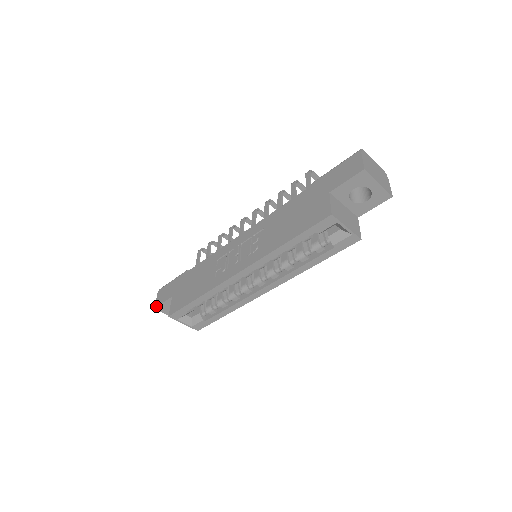
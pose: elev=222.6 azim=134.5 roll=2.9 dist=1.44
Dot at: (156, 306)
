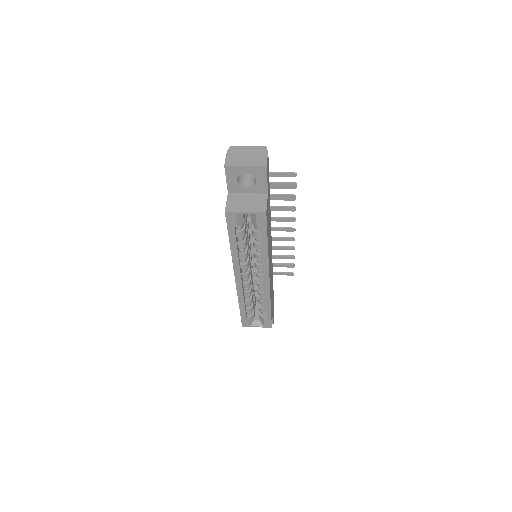
Dot at: occluded
